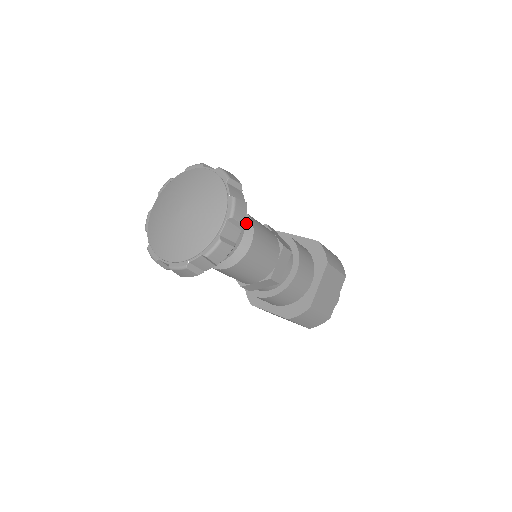
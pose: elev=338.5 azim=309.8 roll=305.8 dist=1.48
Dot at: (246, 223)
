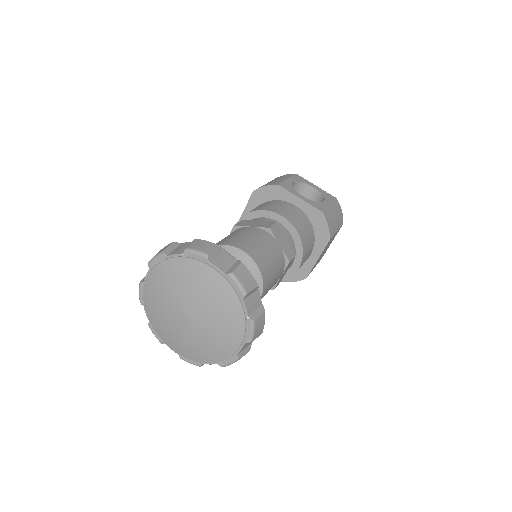
Dot at: (254, 276)
